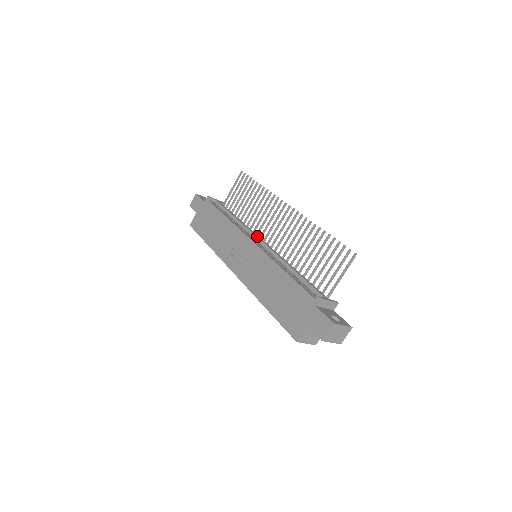
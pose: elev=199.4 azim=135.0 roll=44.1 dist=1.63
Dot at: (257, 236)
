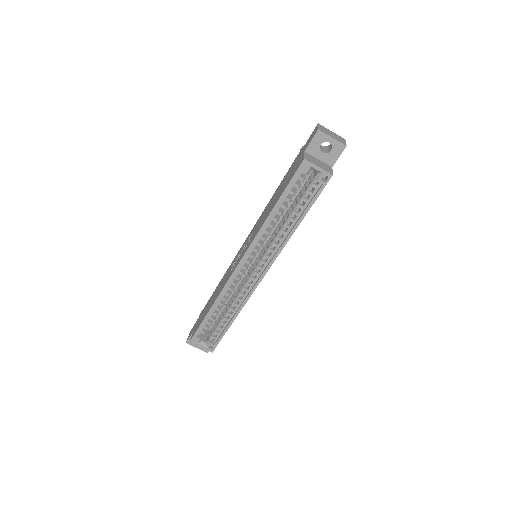
Dot at: occluded
